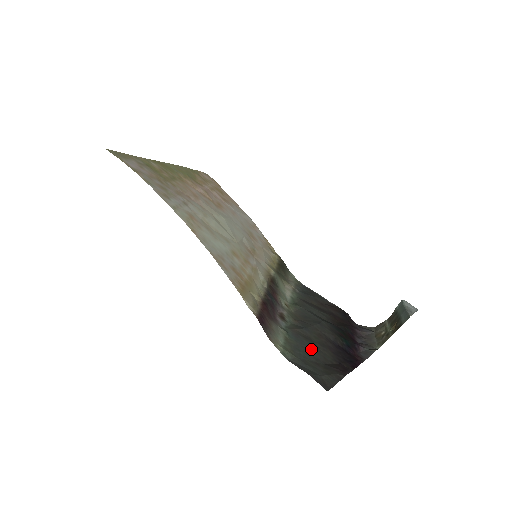
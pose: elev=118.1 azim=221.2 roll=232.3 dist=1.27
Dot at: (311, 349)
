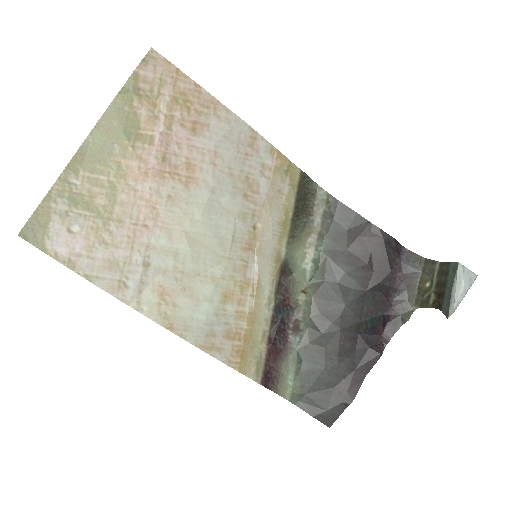
Dot at: (323, 372)
